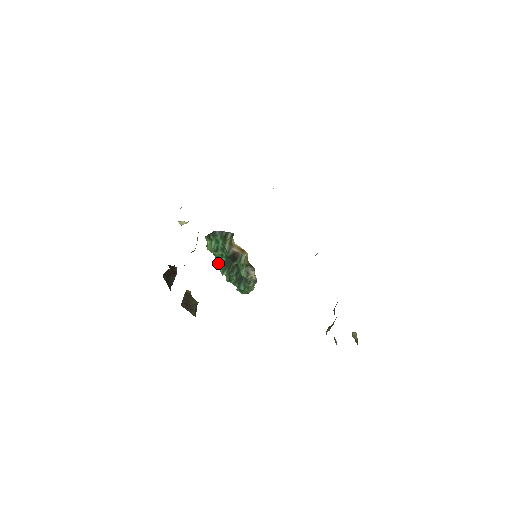
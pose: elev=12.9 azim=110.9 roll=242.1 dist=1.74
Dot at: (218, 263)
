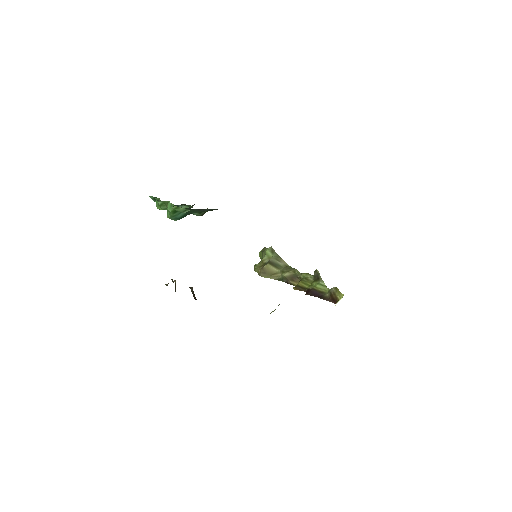
Dot at: (174, 214)
